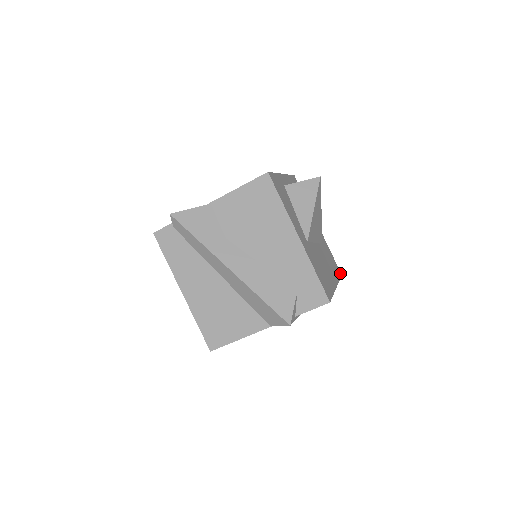
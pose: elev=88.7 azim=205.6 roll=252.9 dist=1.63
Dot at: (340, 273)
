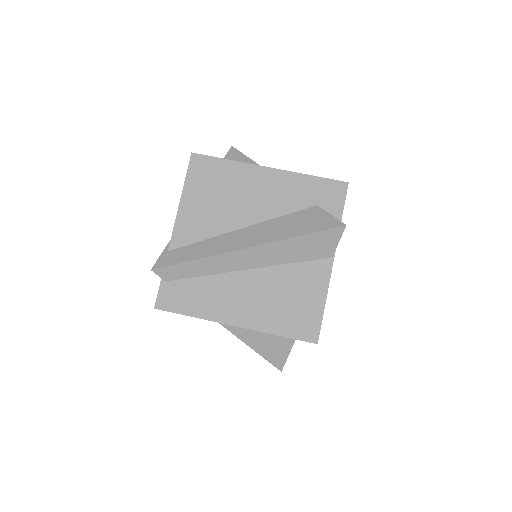
Dot at: occluded
